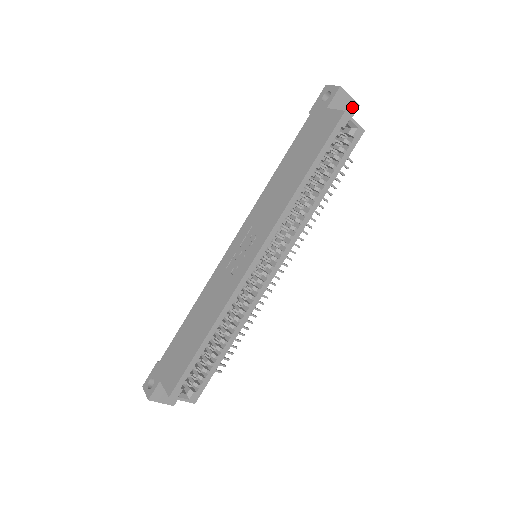
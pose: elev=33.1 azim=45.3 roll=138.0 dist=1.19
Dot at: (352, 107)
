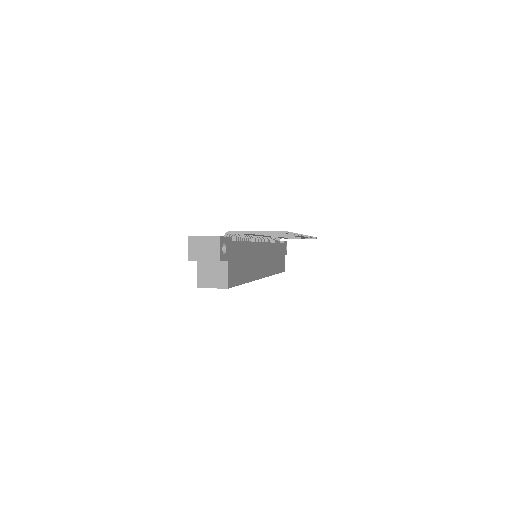
Dot at: occluded
